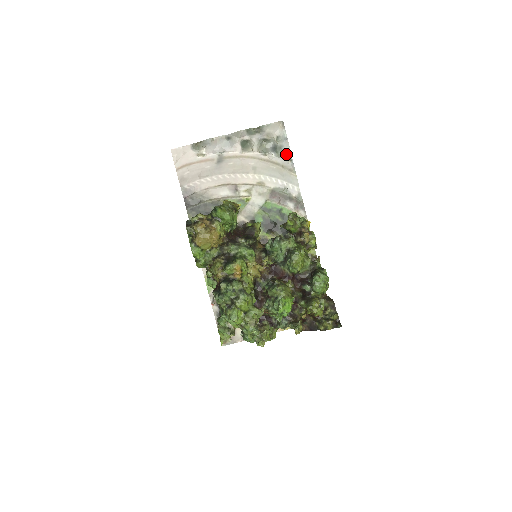
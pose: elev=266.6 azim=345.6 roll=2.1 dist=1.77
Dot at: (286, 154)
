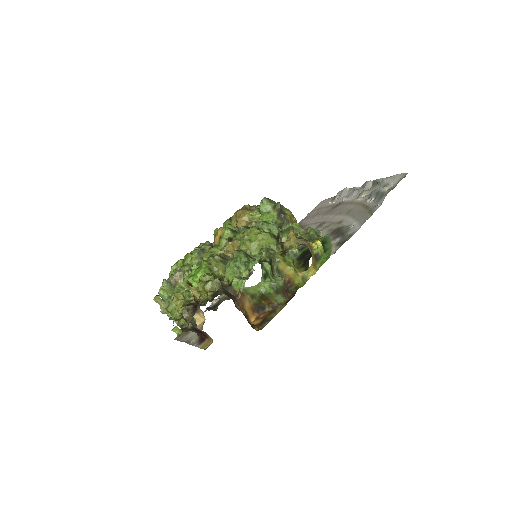
Dot at: (381, 199)
